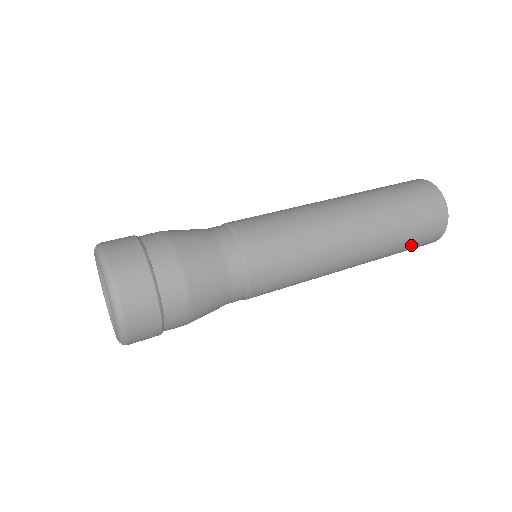
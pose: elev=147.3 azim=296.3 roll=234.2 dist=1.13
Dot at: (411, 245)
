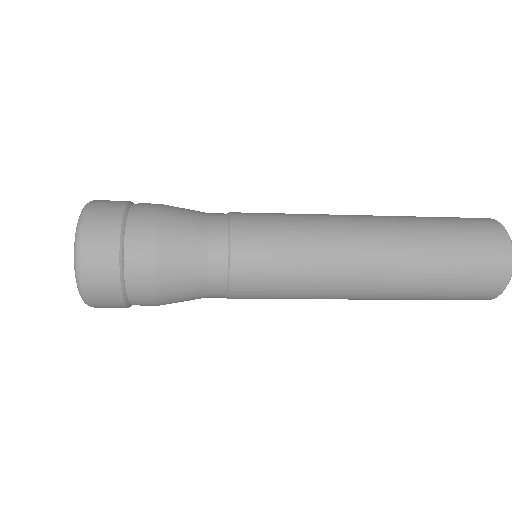
Dot at: (446, 298)
